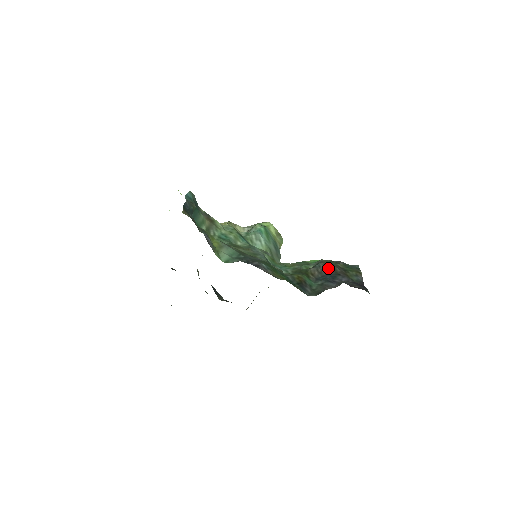
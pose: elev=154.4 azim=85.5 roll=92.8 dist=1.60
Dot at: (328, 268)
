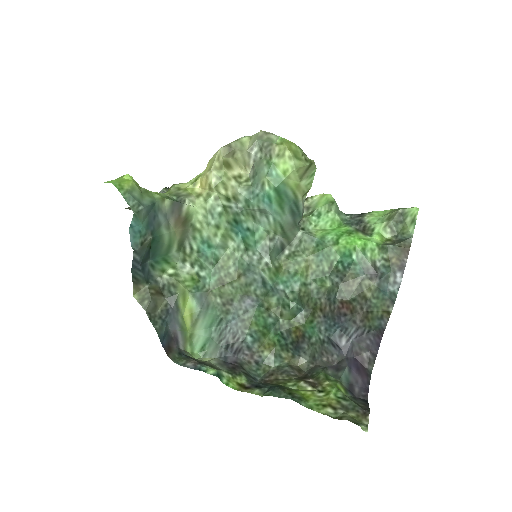
Dot at: (344, 310)
